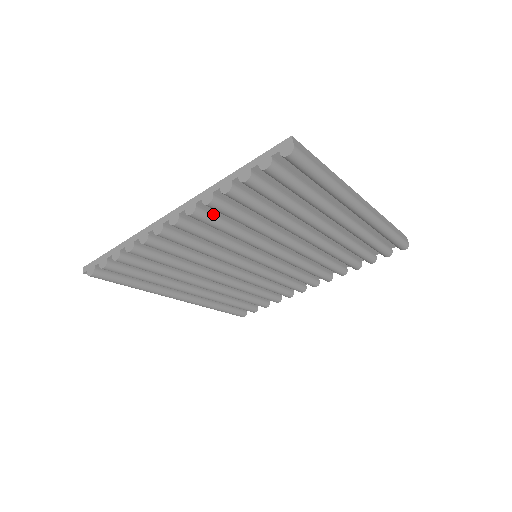
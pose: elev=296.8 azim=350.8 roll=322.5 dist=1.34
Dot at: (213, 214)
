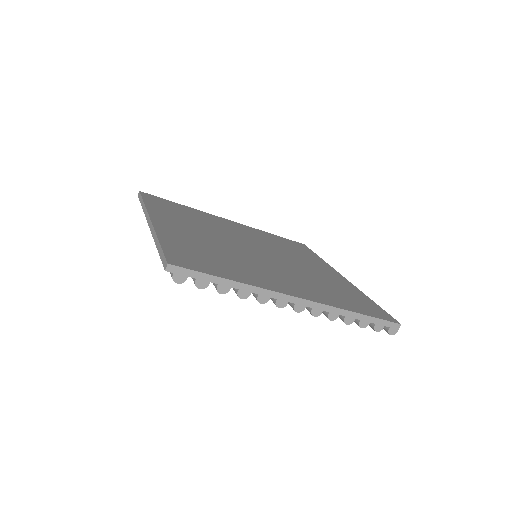
Dot at: occluded
